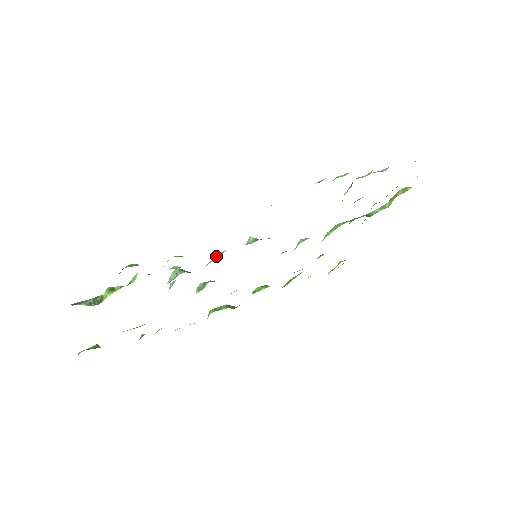
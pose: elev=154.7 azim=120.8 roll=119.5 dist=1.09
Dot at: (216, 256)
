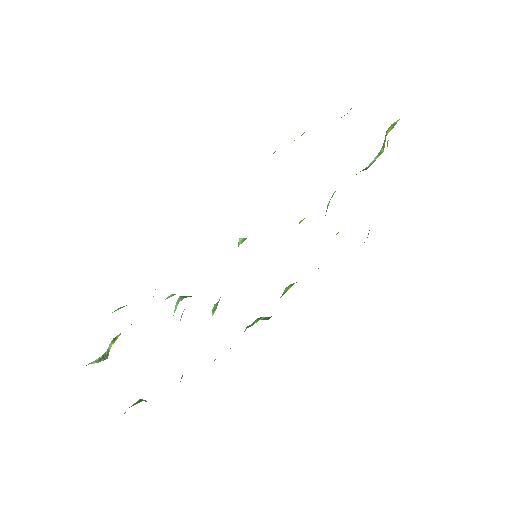
Dot at: occluded
